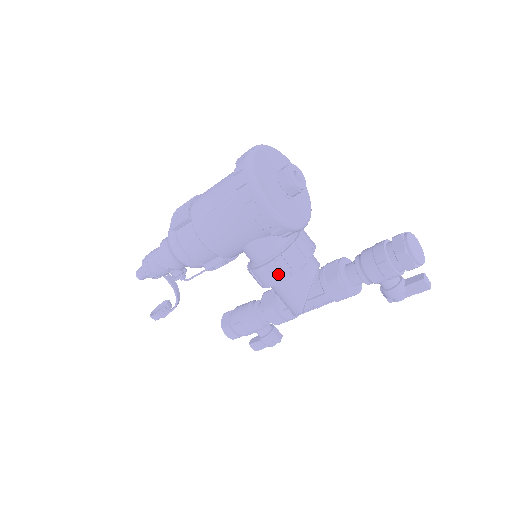
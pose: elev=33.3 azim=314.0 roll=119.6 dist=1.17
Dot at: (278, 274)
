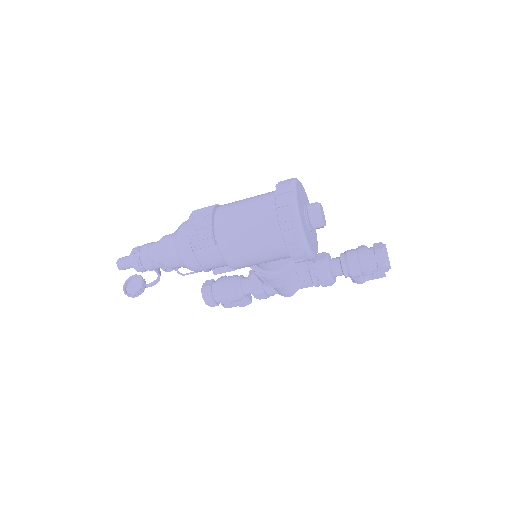
Dot at: (288, 282)
